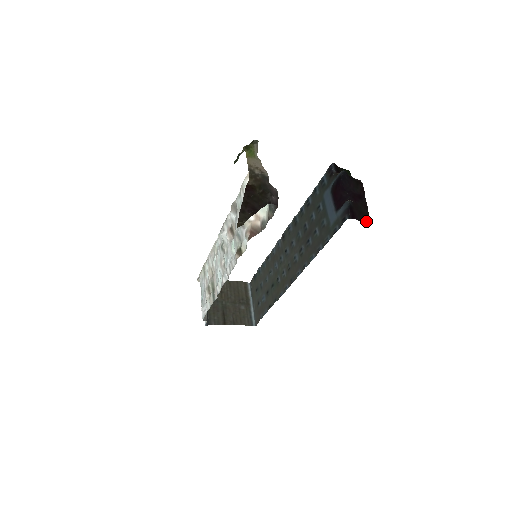
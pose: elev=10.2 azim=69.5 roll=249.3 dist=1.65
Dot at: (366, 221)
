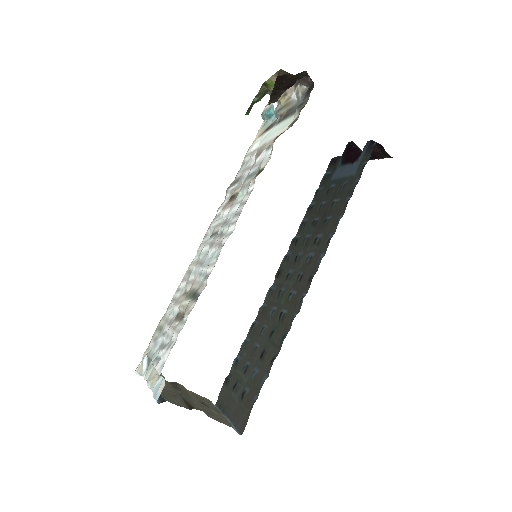
Dot at: occluded
